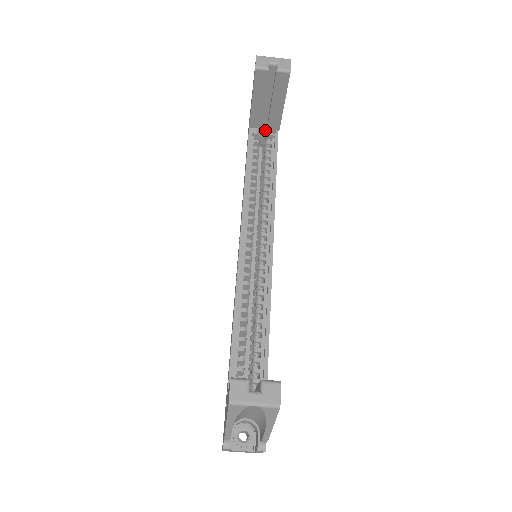
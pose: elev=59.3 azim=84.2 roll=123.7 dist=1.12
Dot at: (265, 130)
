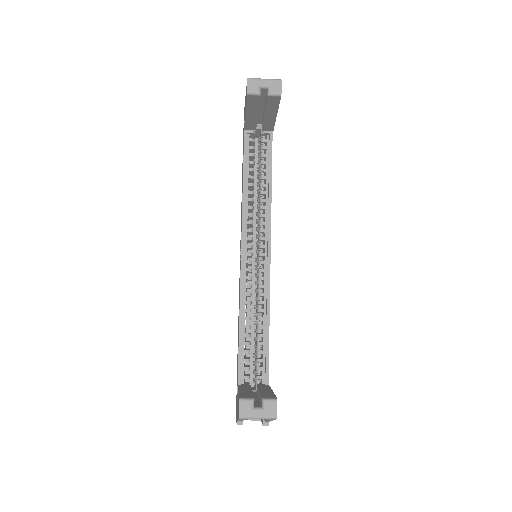
Dot at: (260, 127)
